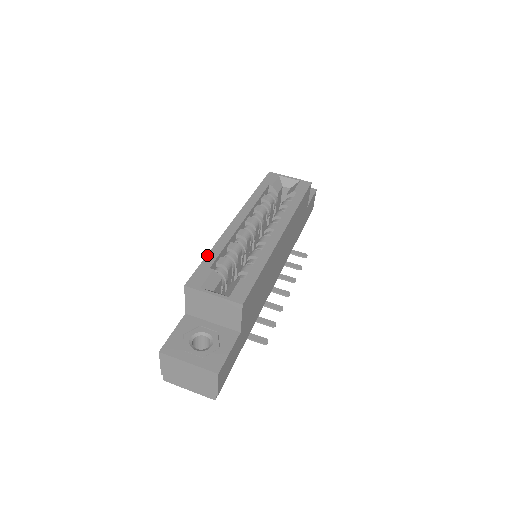
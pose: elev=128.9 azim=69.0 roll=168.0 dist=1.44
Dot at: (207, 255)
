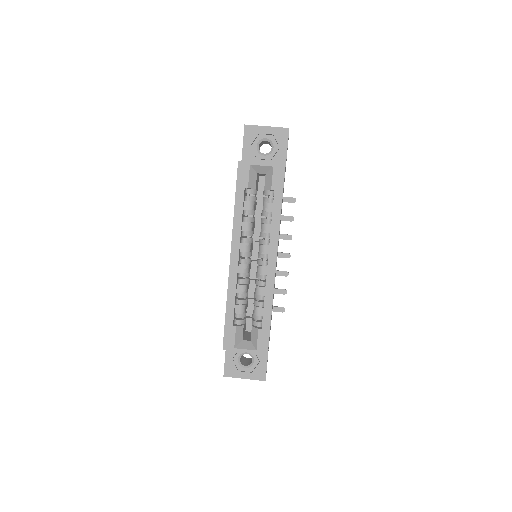
Dot at: (226, 313)
